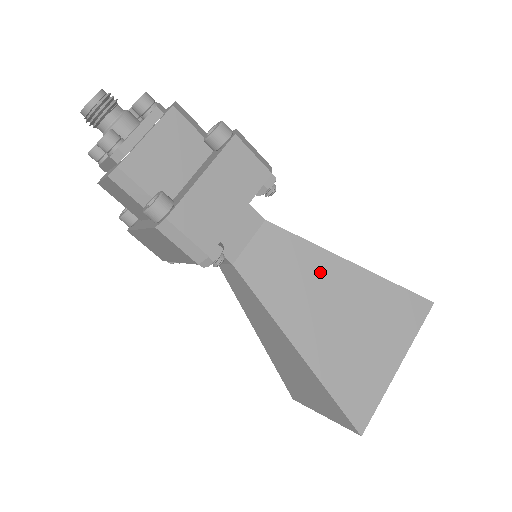
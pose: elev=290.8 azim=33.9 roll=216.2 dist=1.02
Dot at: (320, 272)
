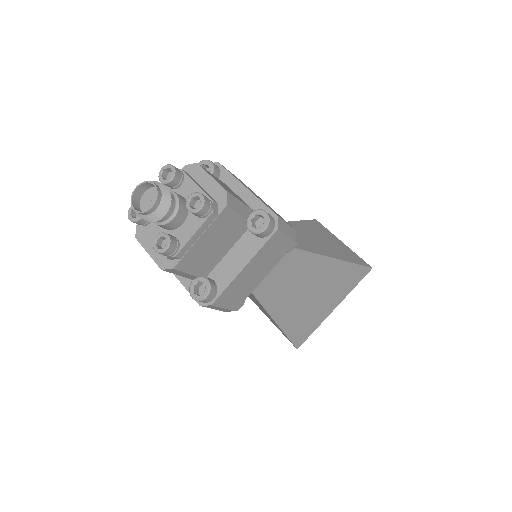
Dot at: (303, 268)
